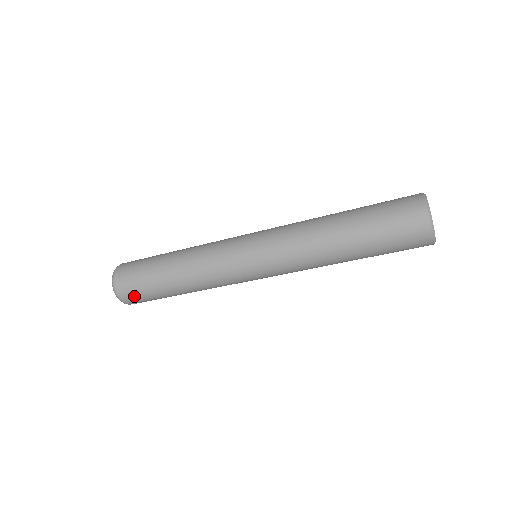
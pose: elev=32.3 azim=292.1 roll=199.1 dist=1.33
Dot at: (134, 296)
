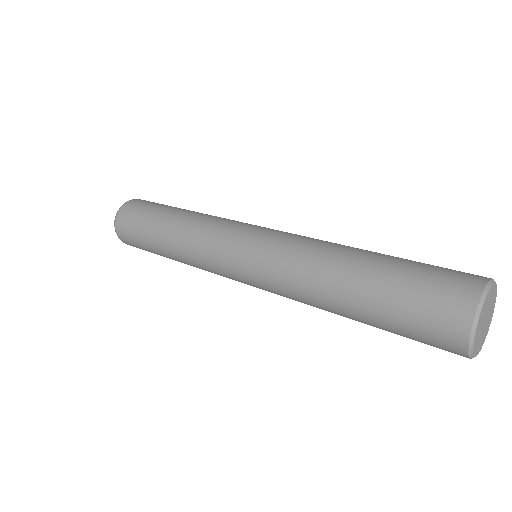
Dot at: occluded
